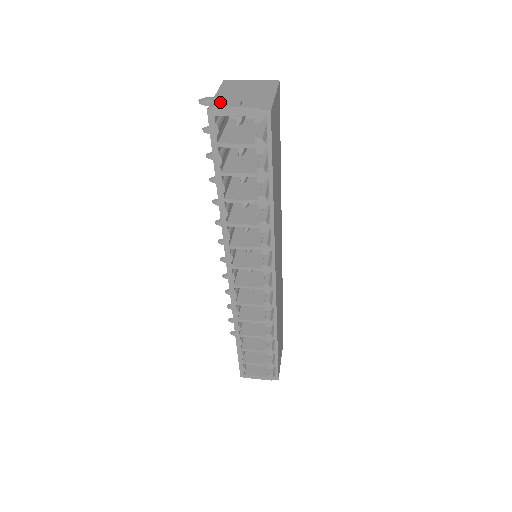
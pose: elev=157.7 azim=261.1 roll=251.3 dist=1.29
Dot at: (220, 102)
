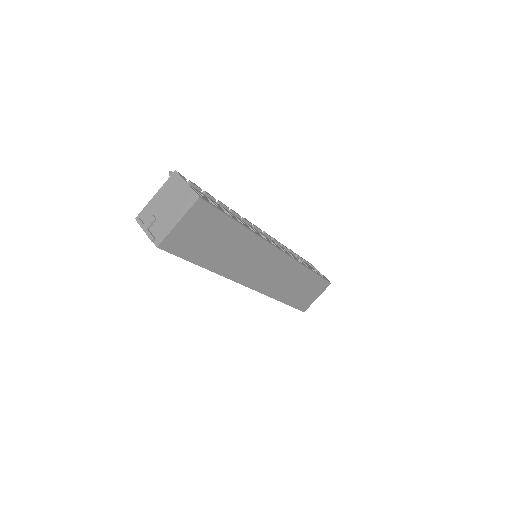
Dot at: (147, 212)
